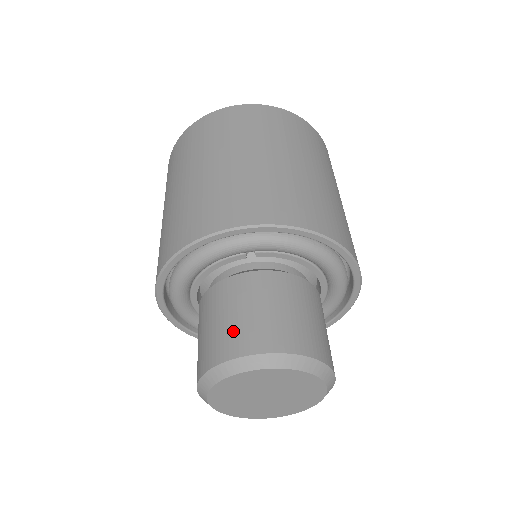
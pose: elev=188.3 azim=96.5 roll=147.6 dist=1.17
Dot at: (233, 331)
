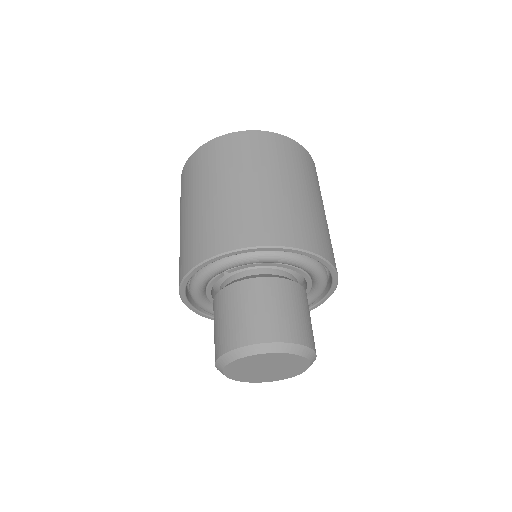
Dot at: (220, 335)
